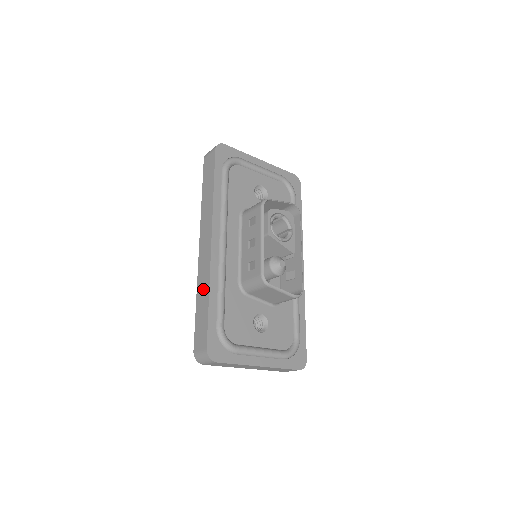
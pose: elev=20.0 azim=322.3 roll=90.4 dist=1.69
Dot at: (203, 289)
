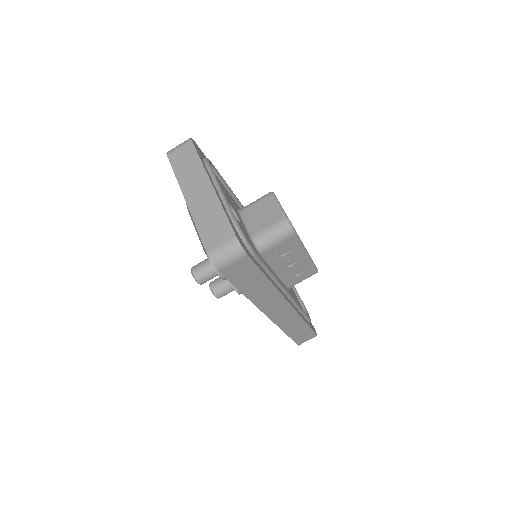
Dot at: occluded
